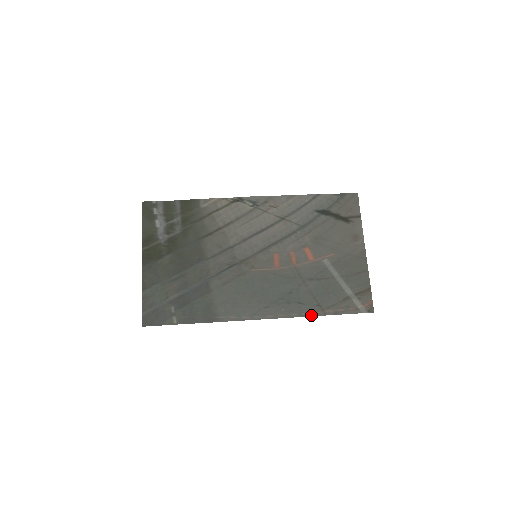
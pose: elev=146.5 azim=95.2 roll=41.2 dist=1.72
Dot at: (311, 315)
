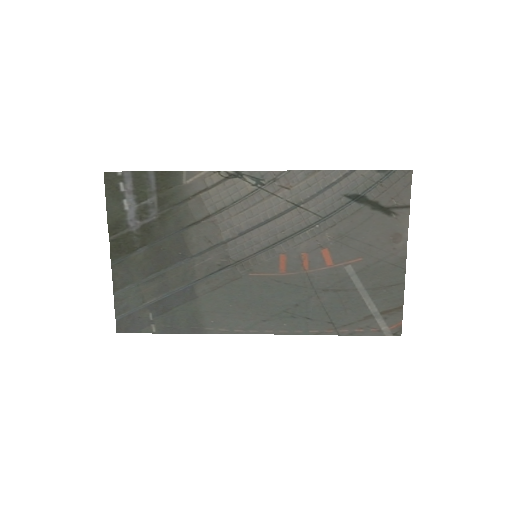
Dot at: (320, 333)
